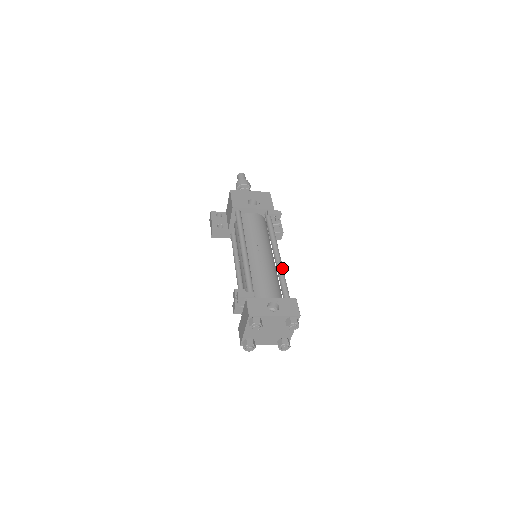
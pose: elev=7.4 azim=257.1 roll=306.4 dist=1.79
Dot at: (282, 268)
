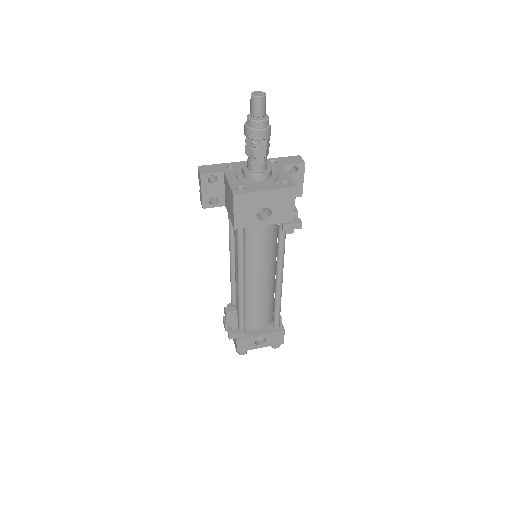
Dot at: (280, 298)
